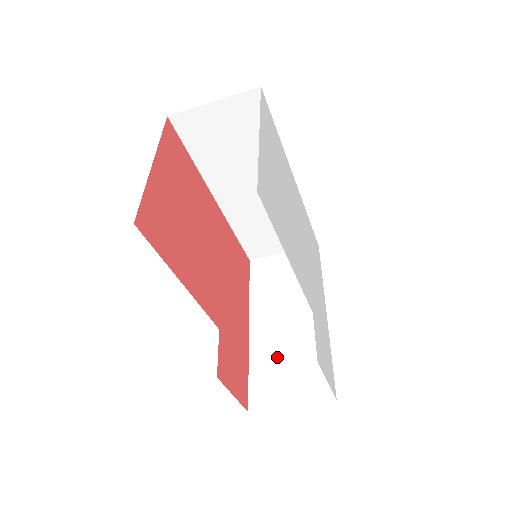
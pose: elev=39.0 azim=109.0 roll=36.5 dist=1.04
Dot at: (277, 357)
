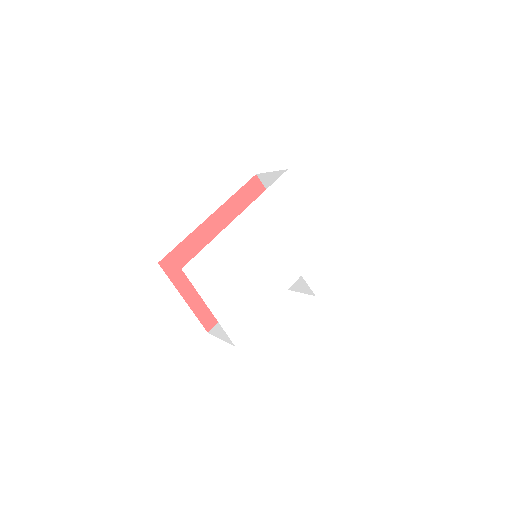
Dot at: occluded
